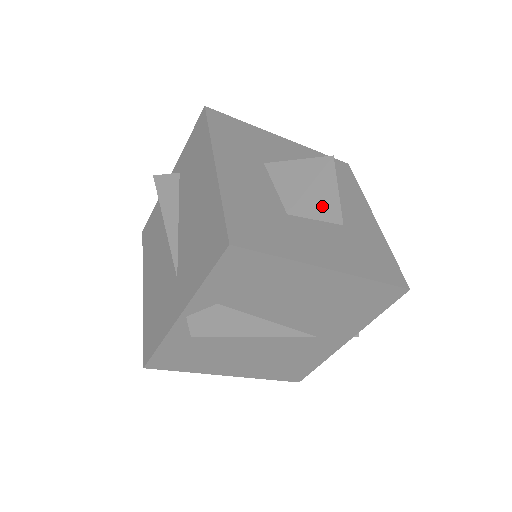
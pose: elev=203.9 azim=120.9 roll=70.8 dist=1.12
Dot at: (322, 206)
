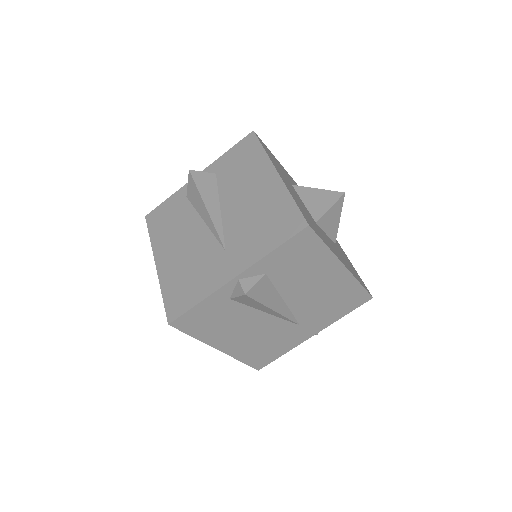
Dot at: (331, 225)
